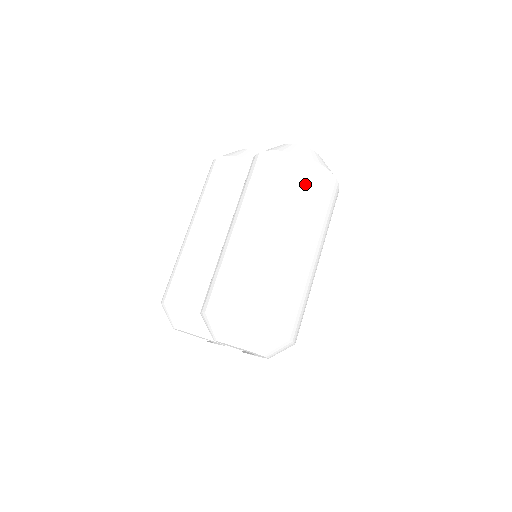
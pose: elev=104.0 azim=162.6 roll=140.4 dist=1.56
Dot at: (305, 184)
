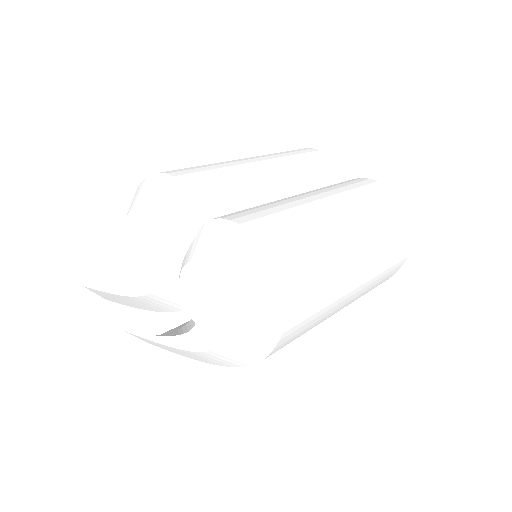
Dot at: (397, 237)
